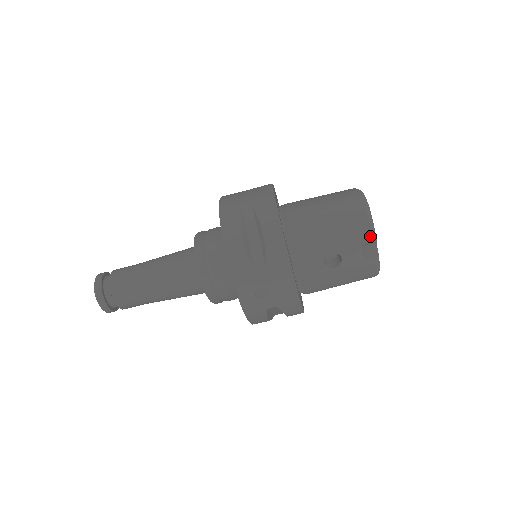
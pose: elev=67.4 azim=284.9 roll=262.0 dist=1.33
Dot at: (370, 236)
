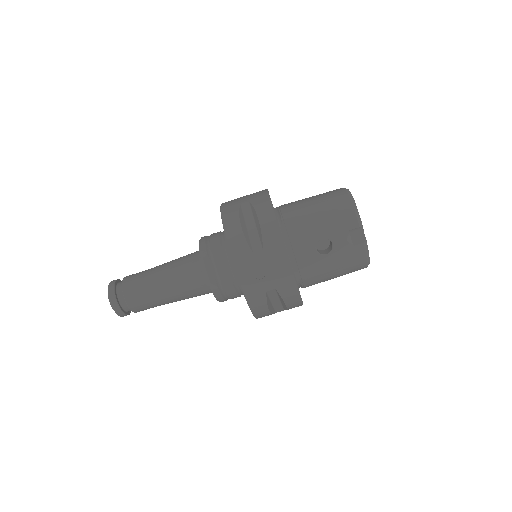
Dot at: (356, 221)
